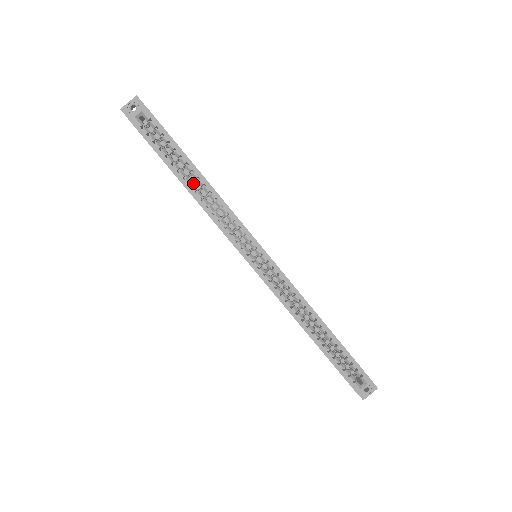
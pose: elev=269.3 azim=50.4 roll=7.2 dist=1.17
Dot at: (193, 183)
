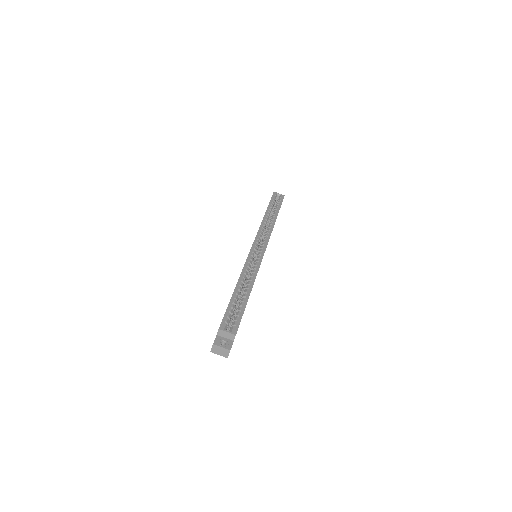
Dot at: occluded
